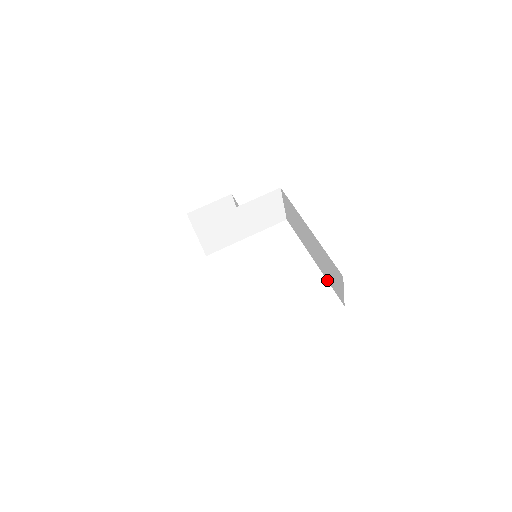
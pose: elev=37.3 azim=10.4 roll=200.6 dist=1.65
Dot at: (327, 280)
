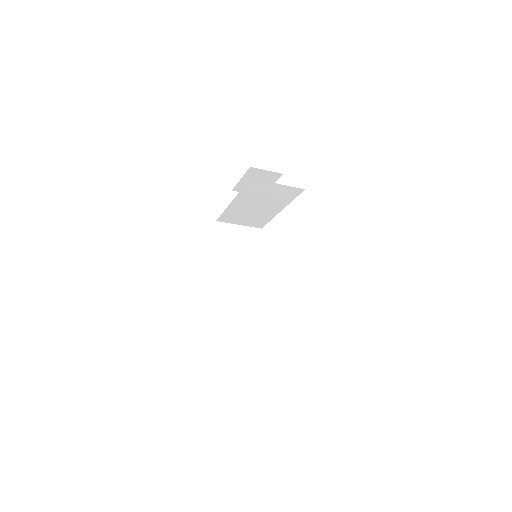
Dot at: occluded
